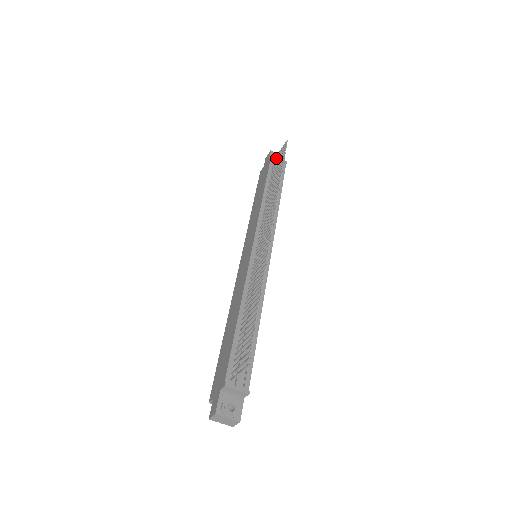
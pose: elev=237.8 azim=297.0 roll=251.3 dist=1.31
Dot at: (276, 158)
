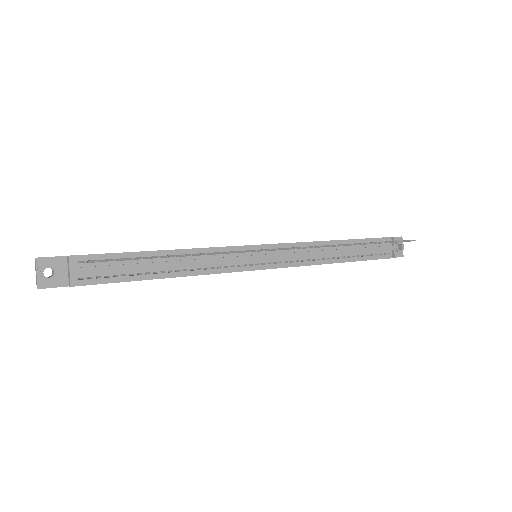
Dot at: occluded
